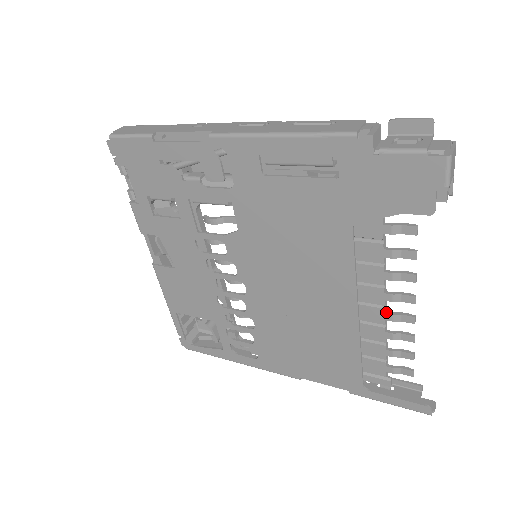
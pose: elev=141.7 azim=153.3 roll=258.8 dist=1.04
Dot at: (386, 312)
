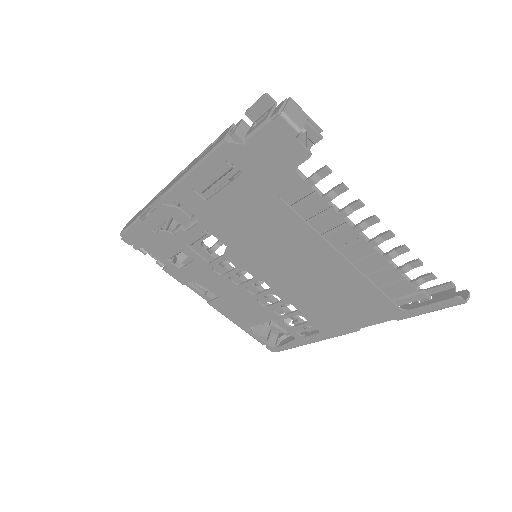
Dot at: (368, 241)
